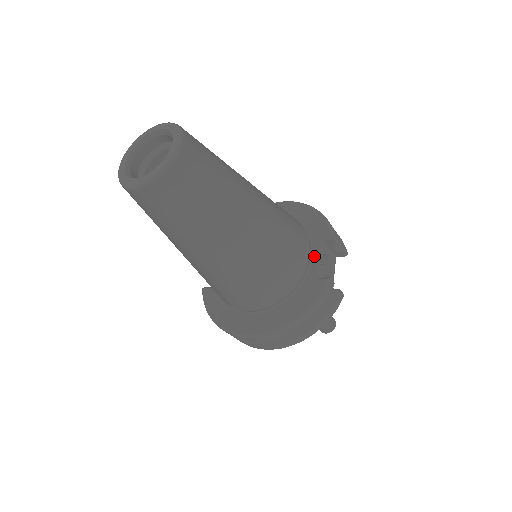
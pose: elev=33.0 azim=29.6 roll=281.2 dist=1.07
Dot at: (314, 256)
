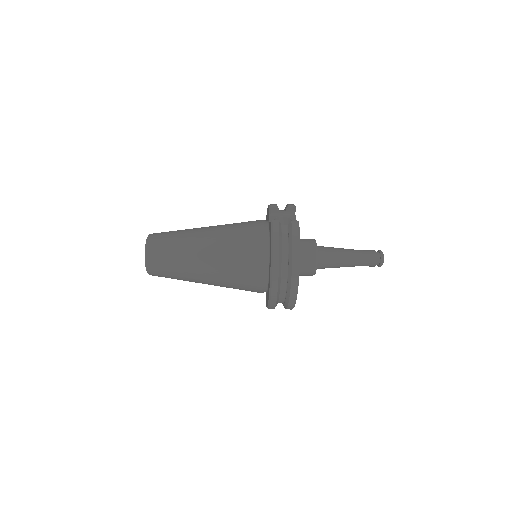
Dot at: occluded
